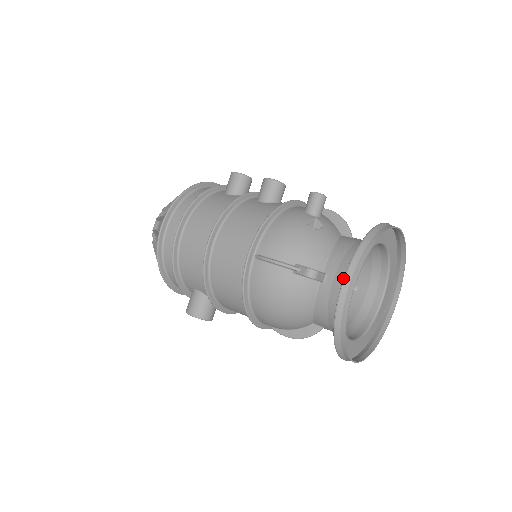
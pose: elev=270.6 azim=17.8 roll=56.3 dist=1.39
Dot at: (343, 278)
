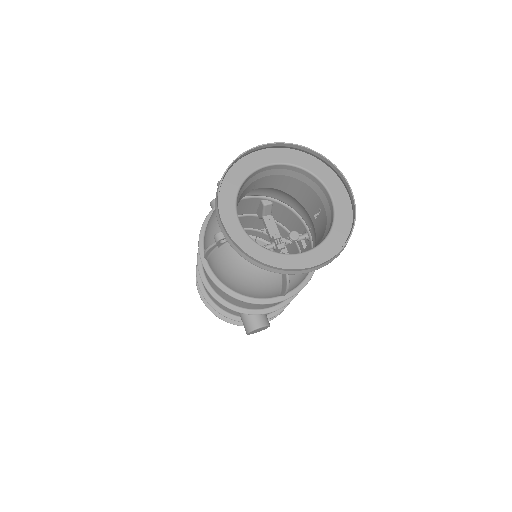
Dot at: occluded
